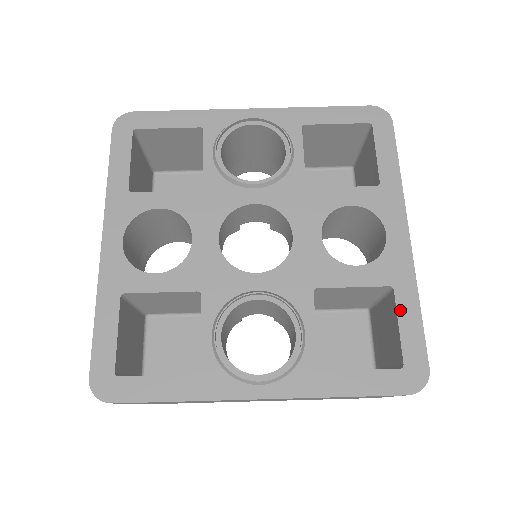
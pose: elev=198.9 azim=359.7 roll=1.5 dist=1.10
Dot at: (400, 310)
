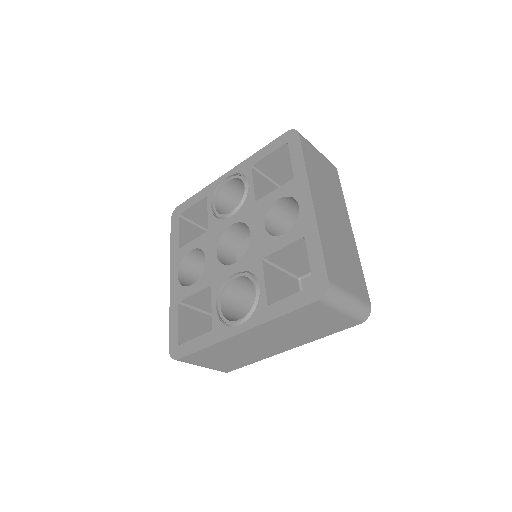
Dot at: (309, 250)
